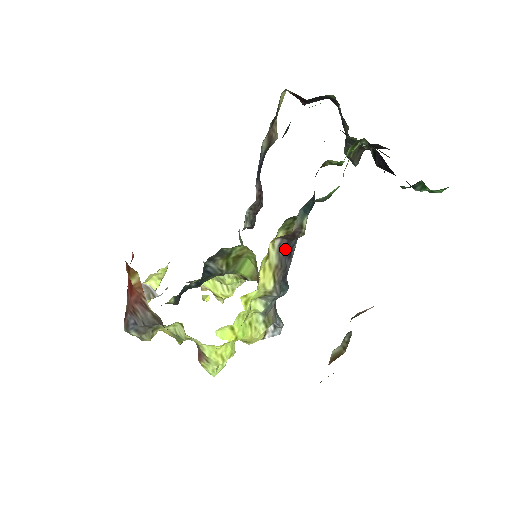
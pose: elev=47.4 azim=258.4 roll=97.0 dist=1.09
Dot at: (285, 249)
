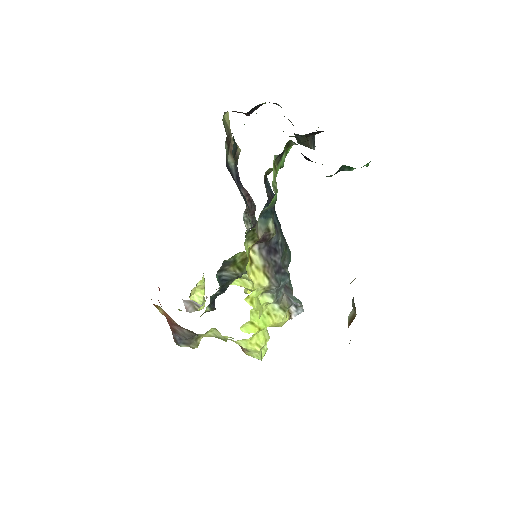
Dot at: (266, 250)
